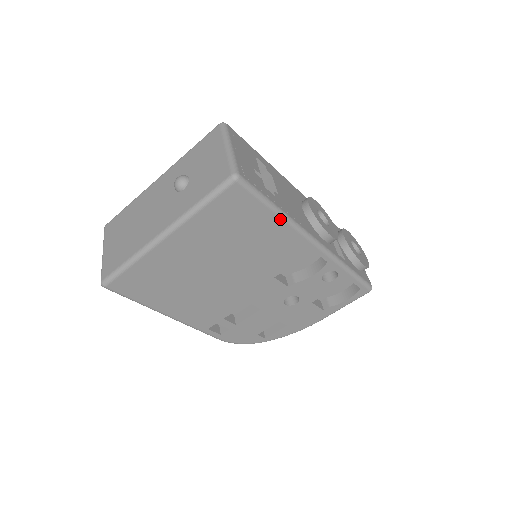
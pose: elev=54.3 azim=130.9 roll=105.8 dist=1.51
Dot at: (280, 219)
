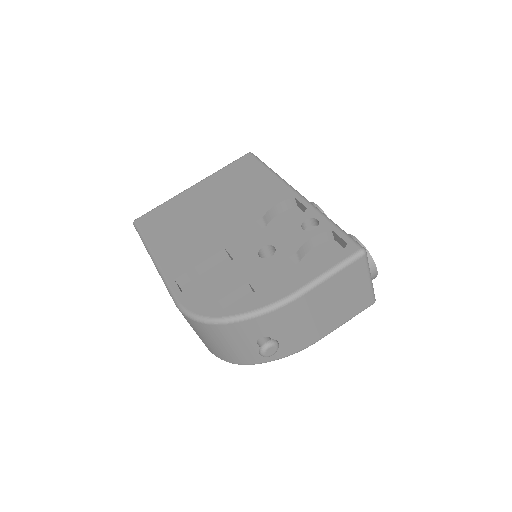
Dot at: (271, 173)
